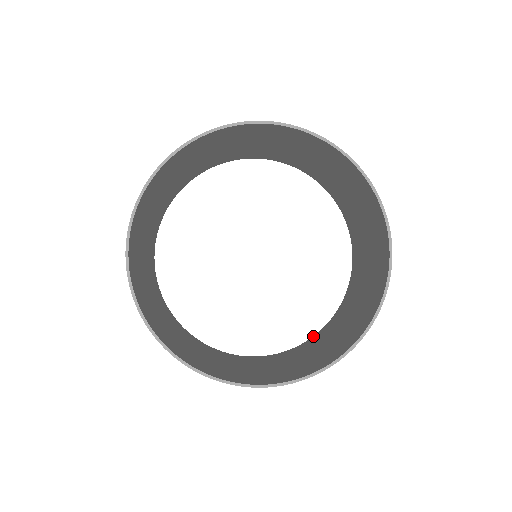
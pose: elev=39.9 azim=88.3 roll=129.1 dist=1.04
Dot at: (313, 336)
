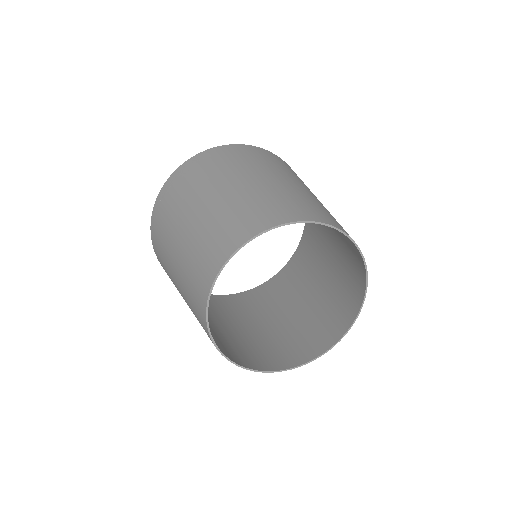
Dot at: (233, 294)
